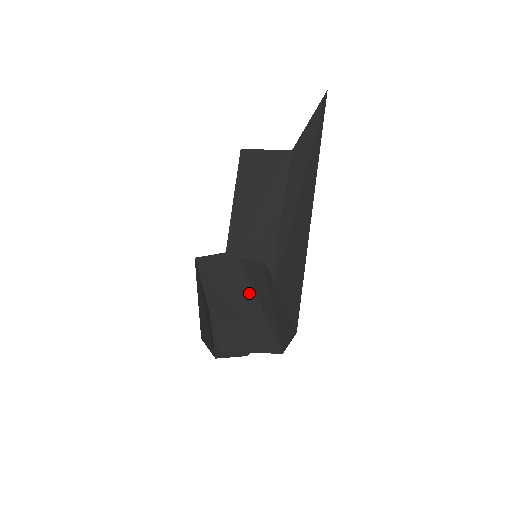
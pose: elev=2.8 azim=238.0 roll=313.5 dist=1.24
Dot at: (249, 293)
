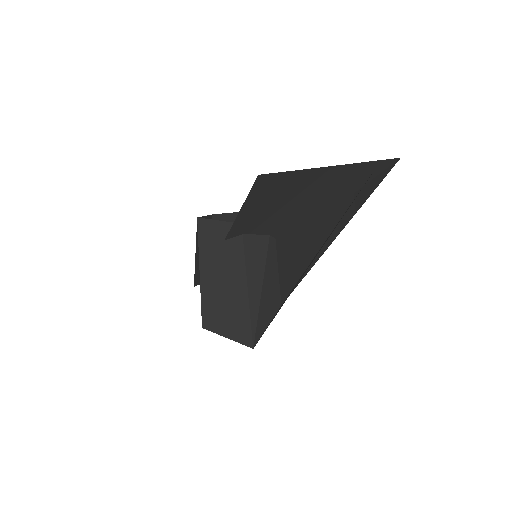
Dot at: (241, 281)
